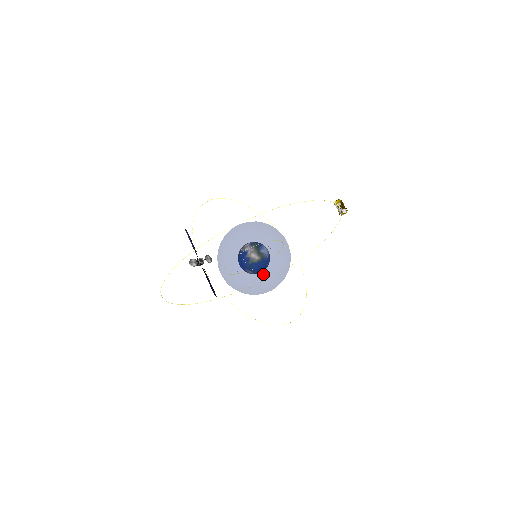
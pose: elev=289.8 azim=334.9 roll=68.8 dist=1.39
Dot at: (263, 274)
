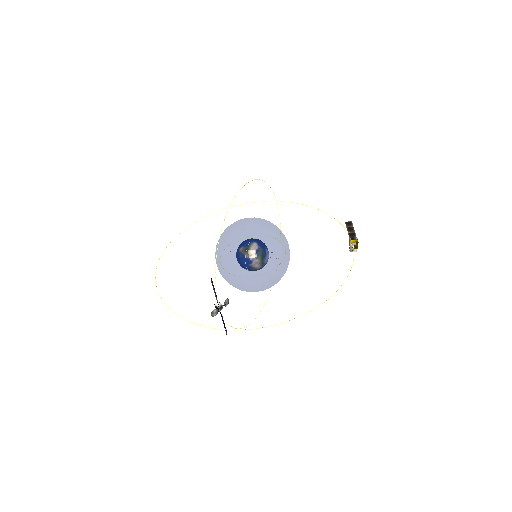
Dot at: (263, 290)
